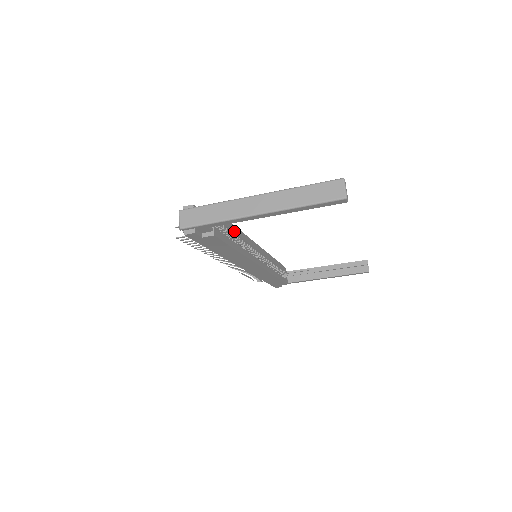
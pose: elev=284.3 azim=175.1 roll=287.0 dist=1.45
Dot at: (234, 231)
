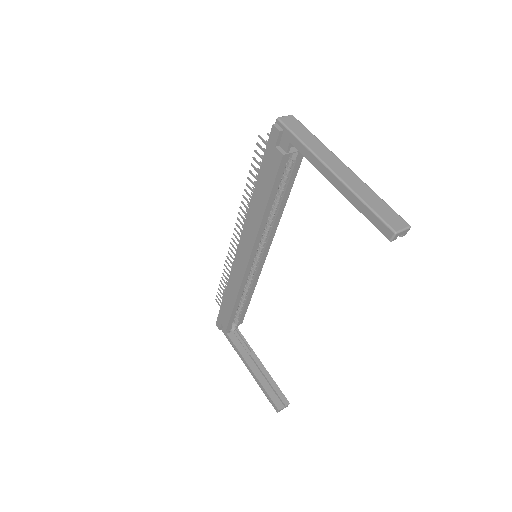
Dot at: (283, 199)
